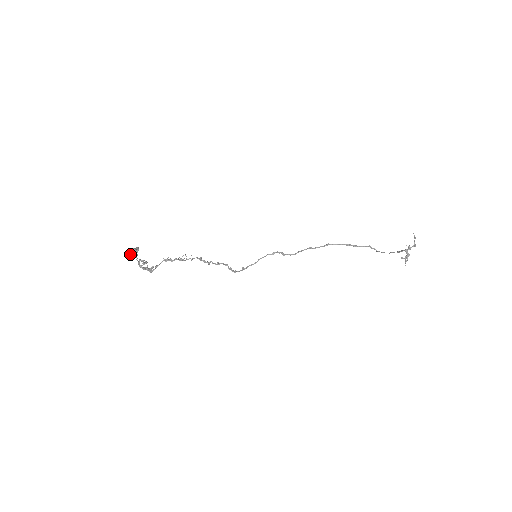
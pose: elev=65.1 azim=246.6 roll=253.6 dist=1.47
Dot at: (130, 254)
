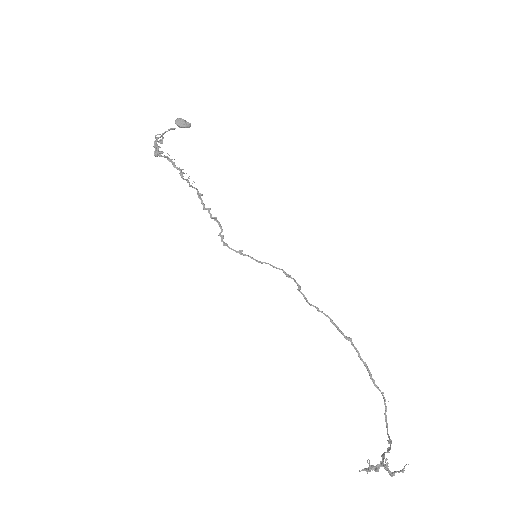
Dot at: (175, 122)
